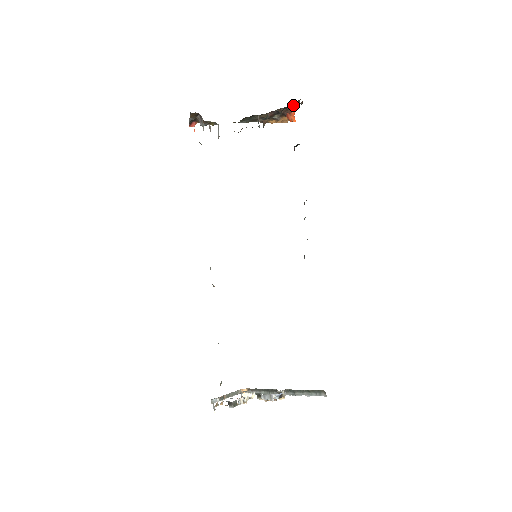
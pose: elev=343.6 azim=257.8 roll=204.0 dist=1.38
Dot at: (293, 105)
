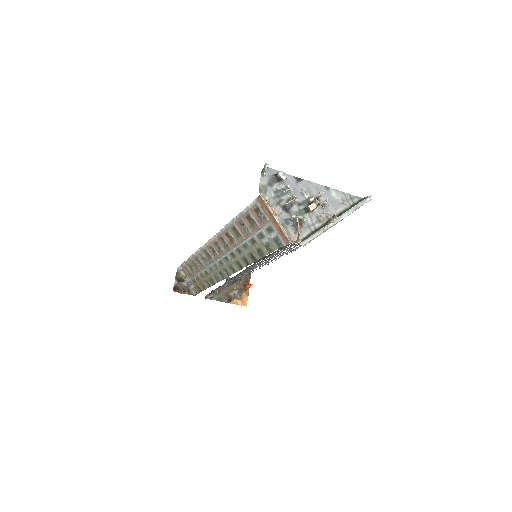
Dot at: (247, 277)
